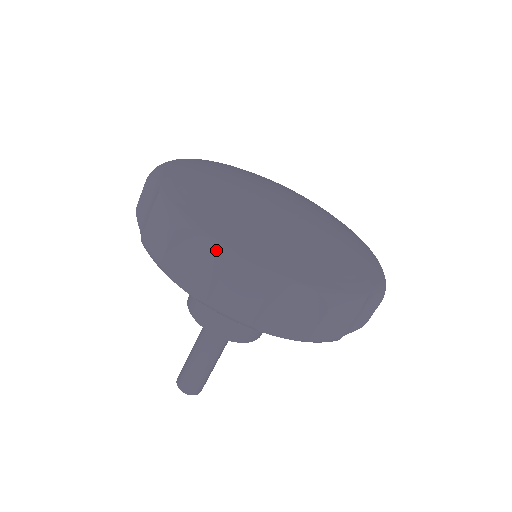
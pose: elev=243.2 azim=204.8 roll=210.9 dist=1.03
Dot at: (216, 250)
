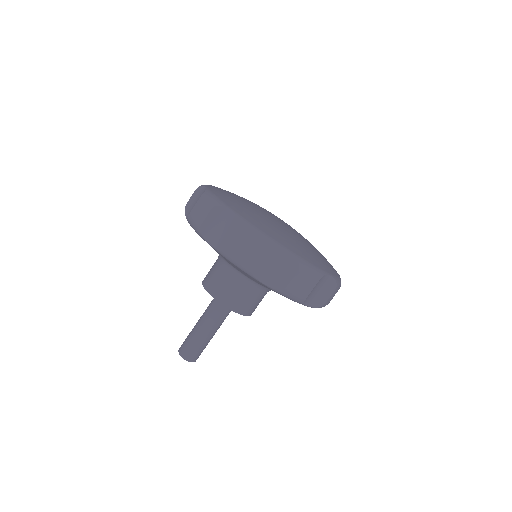
Dot at: (237, 219)
